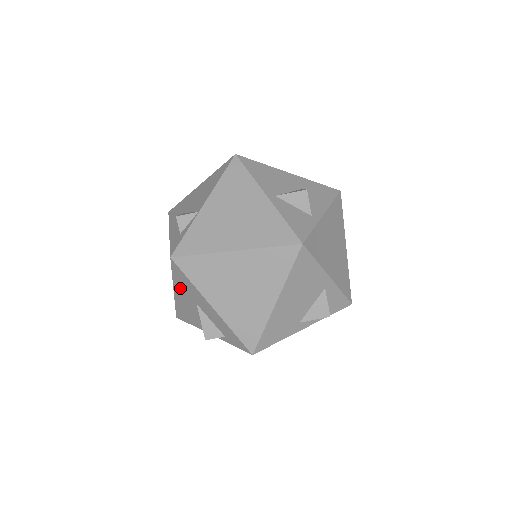
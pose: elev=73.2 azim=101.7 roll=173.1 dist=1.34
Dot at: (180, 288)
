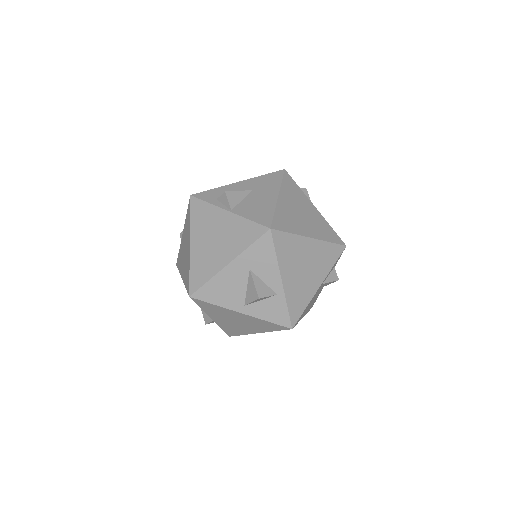
Dot at: occluded
